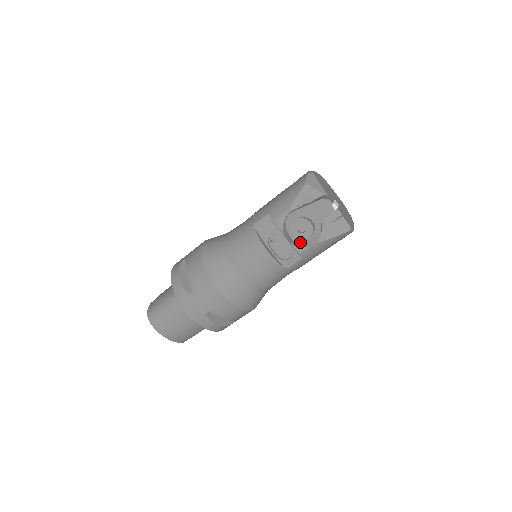
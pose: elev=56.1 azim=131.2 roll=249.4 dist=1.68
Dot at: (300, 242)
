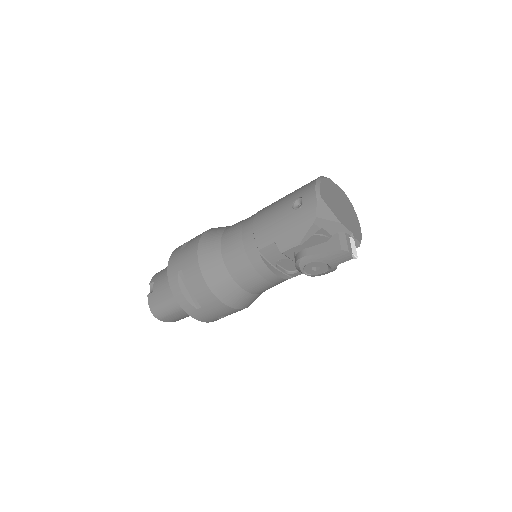
Dot at: (314, 276)
